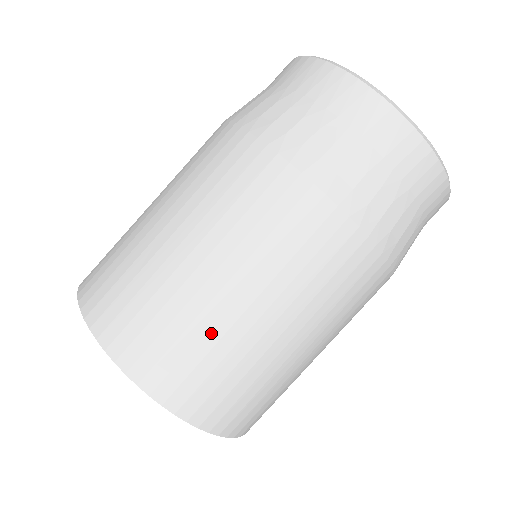
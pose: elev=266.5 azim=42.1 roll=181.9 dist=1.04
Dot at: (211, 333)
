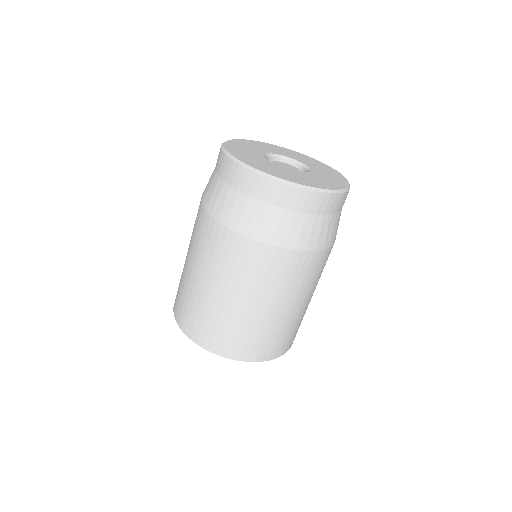
Dot at: (208, 309)
